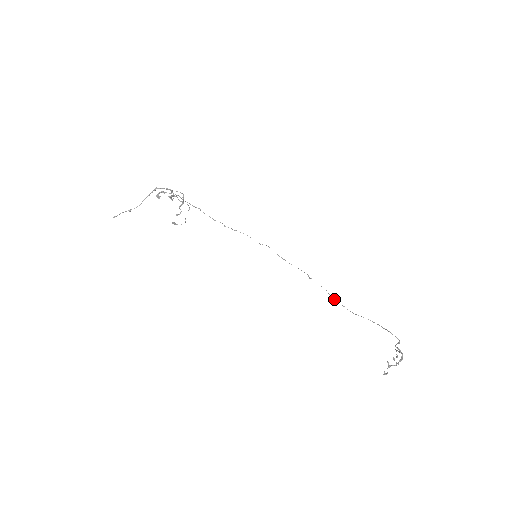
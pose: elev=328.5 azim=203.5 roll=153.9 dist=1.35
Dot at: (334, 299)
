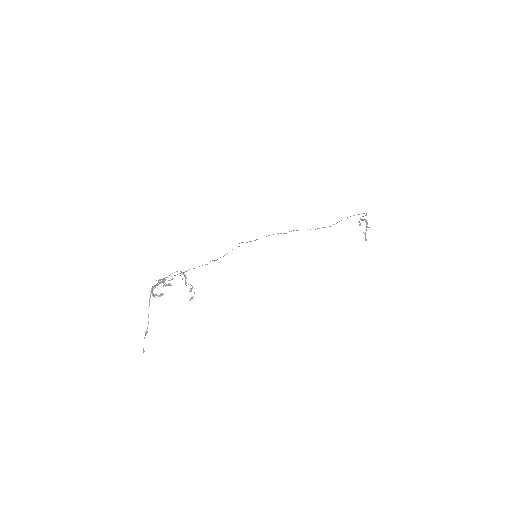
Dot at: occluded
